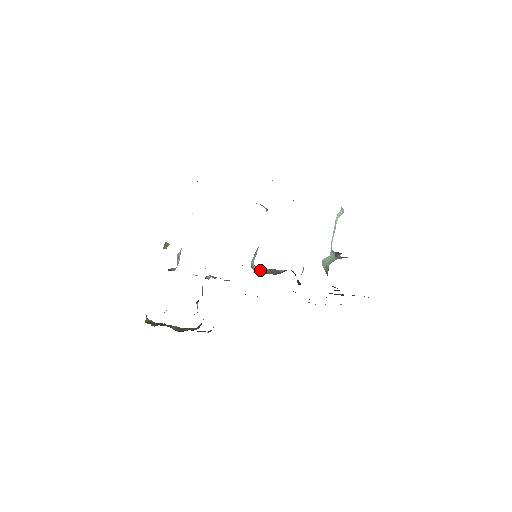
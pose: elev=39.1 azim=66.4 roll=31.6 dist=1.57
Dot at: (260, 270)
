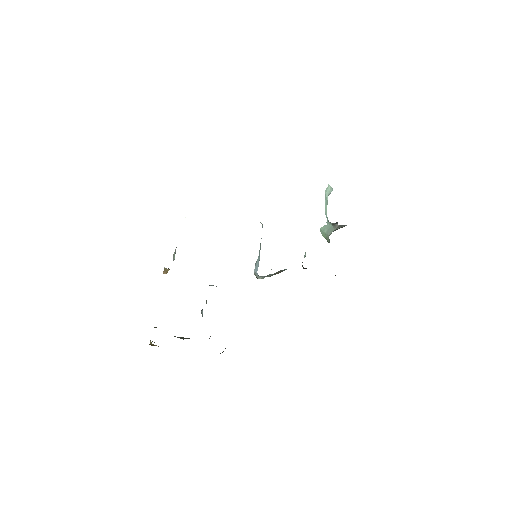
Dot at: (264, 277)
